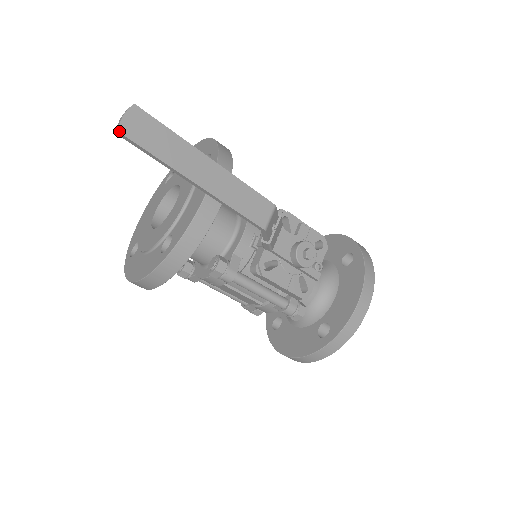
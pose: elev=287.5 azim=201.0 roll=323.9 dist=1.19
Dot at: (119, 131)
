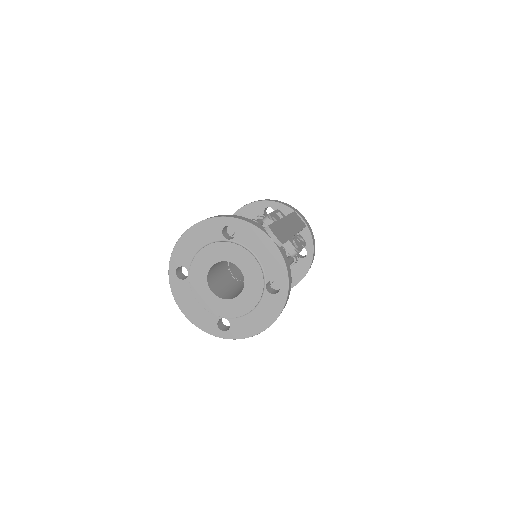
Dot at: (282, 244)
